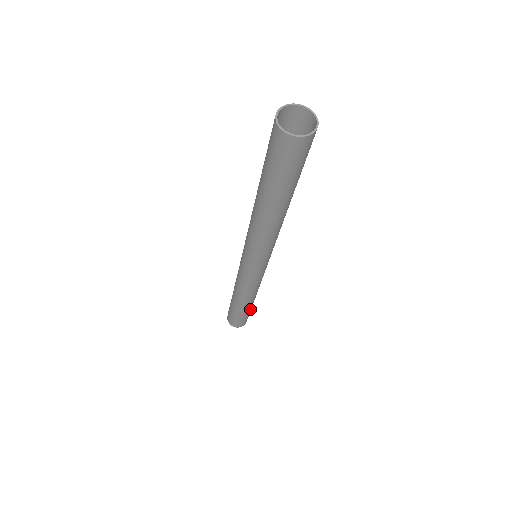
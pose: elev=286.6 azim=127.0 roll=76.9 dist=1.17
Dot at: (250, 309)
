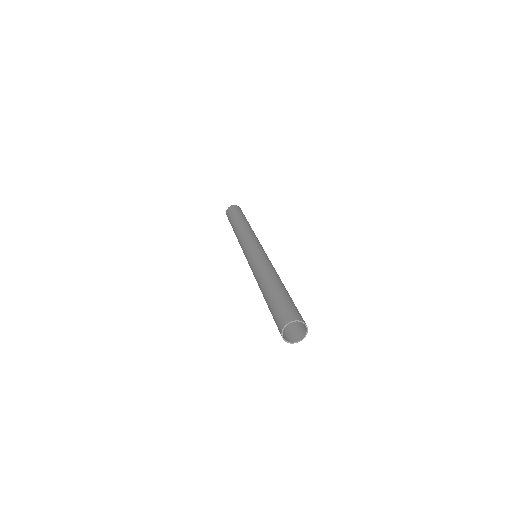
Dot at: occluded
